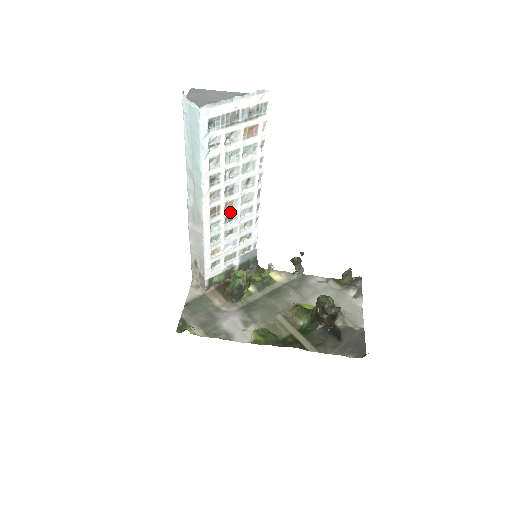
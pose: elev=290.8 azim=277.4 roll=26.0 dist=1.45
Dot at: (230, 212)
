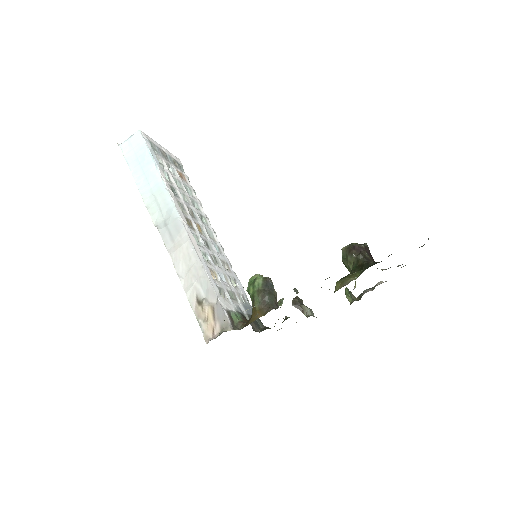
Dot at: (203, 236)
